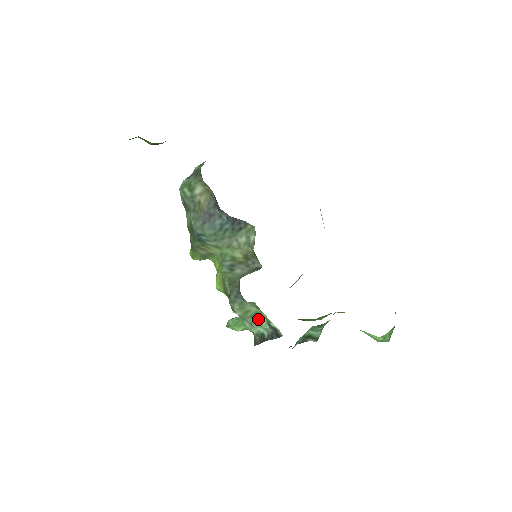
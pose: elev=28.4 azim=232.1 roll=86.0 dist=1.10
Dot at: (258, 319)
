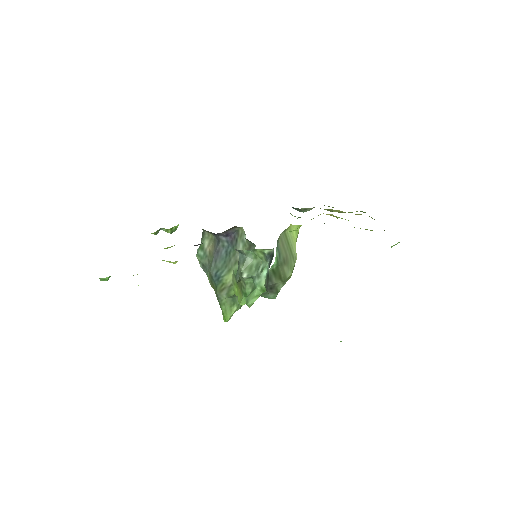
Dot at: (261, 267)
